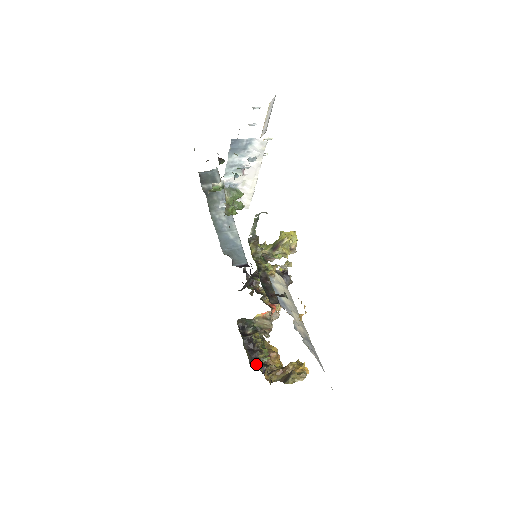
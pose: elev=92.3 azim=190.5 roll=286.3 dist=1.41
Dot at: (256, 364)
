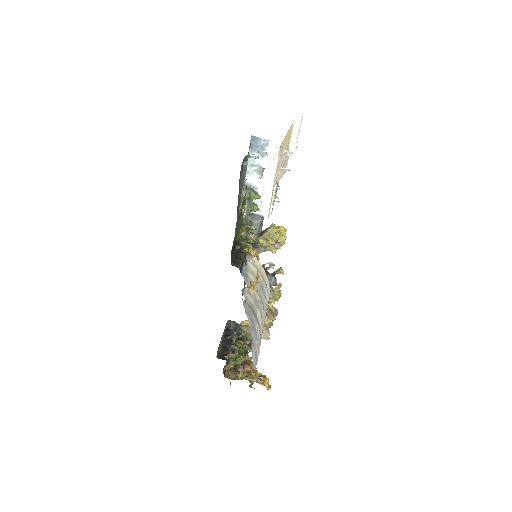
Dot at: (223, 359)
